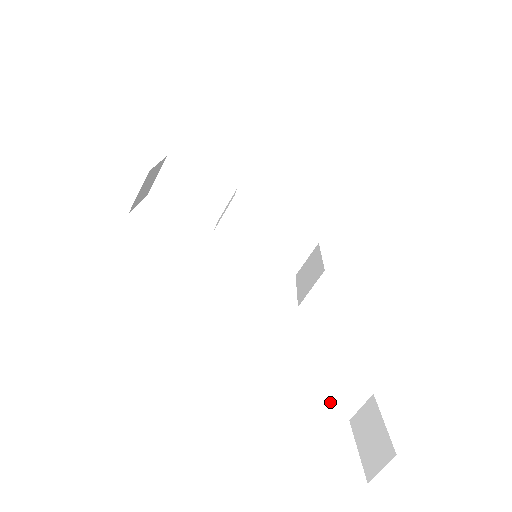
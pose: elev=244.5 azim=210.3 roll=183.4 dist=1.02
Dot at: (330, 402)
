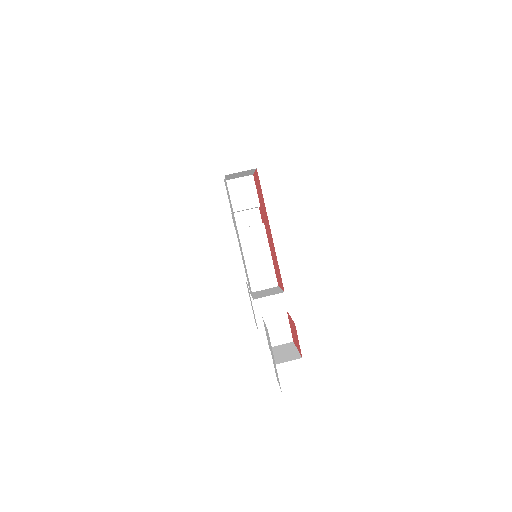
Dot at: (272, 328)
